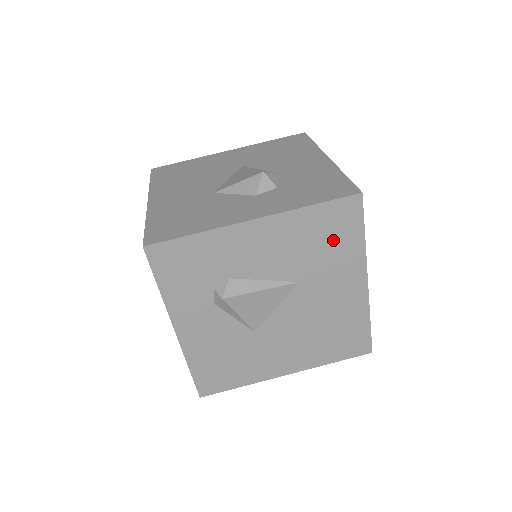
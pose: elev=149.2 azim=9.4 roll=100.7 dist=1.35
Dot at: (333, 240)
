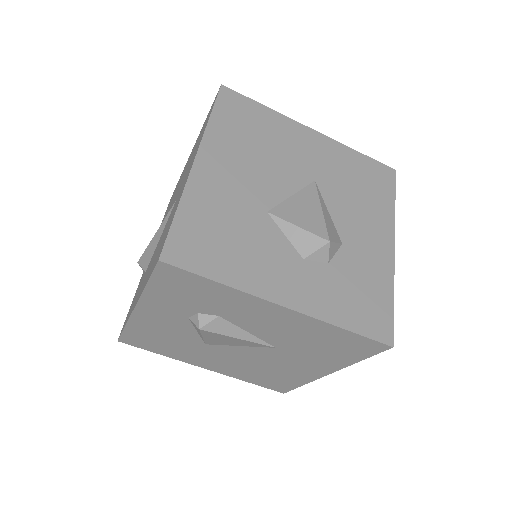
Dot at: (333, 349)
